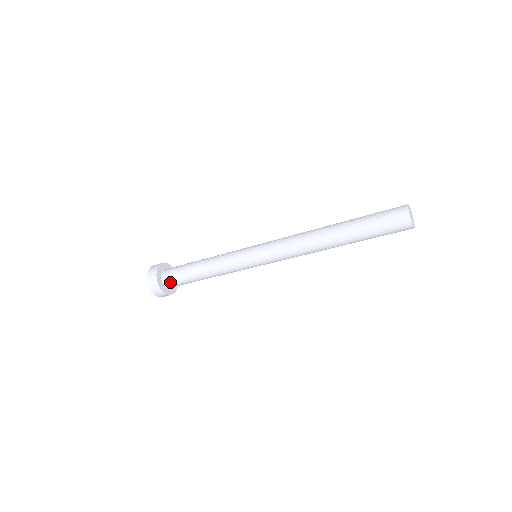
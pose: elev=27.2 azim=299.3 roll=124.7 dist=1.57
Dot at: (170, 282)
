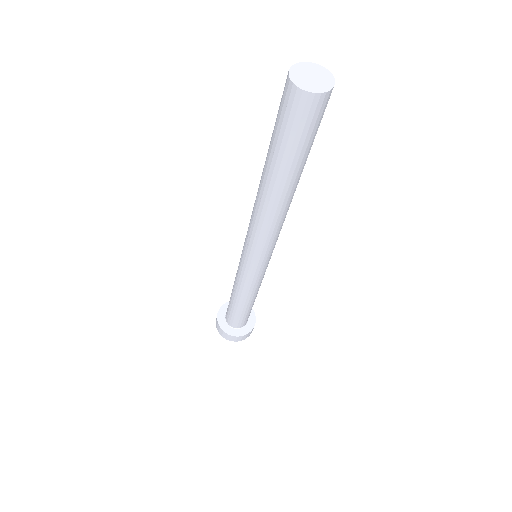
Dot at: (228, 319)
